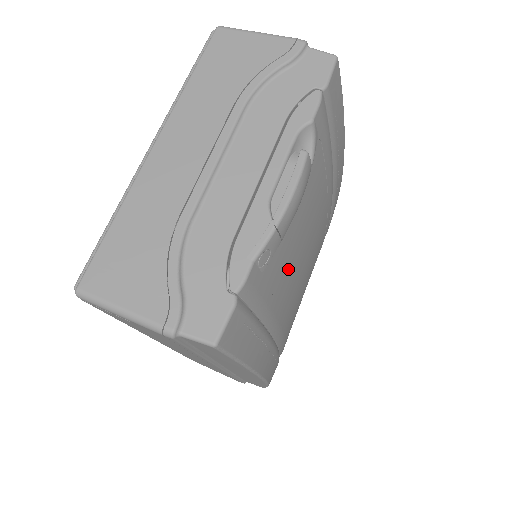
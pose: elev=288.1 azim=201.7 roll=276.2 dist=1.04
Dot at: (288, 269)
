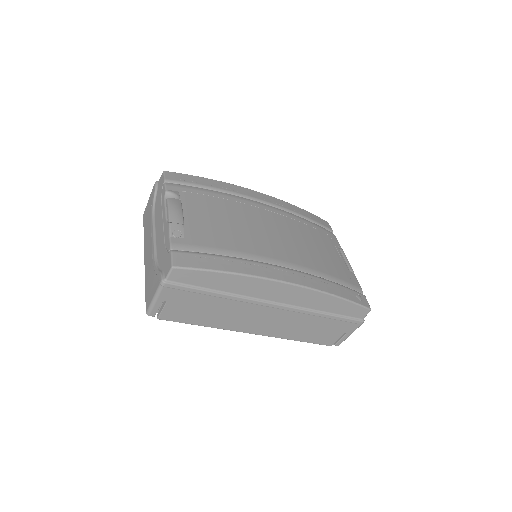
Dot at: (219, 233)
